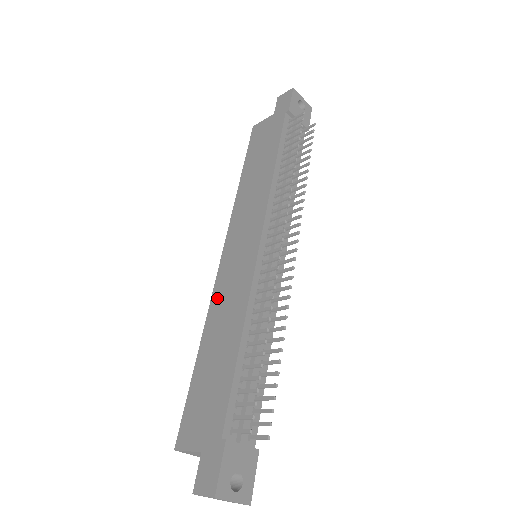
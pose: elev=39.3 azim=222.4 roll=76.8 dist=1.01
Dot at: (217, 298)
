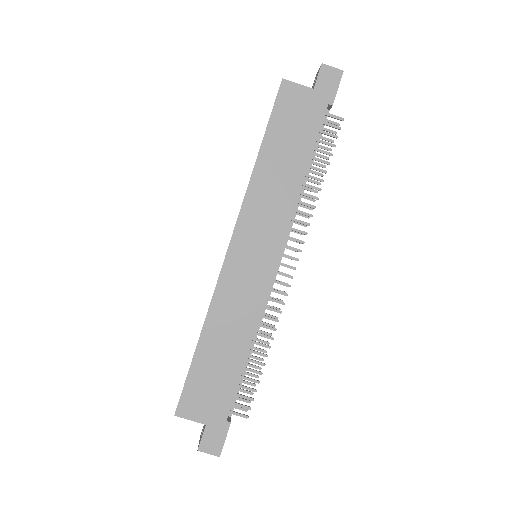
Dot at: (222, 296)
